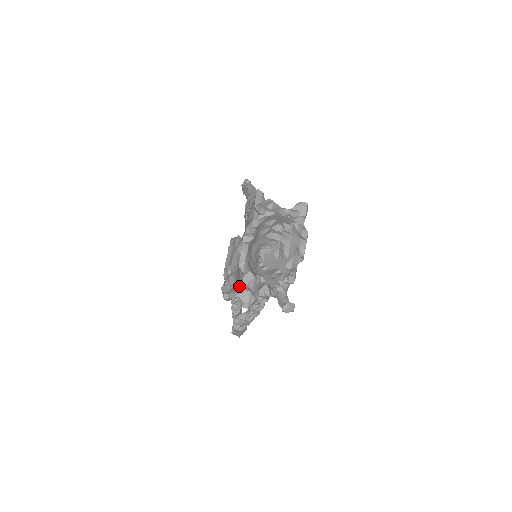
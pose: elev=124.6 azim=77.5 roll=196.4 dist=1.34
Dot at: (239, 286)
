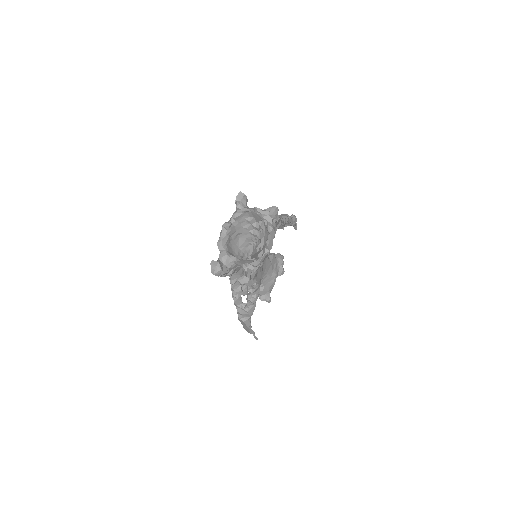
Dot at: occluded
